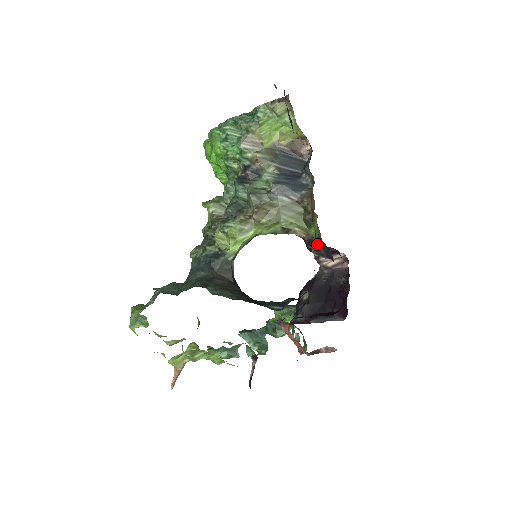
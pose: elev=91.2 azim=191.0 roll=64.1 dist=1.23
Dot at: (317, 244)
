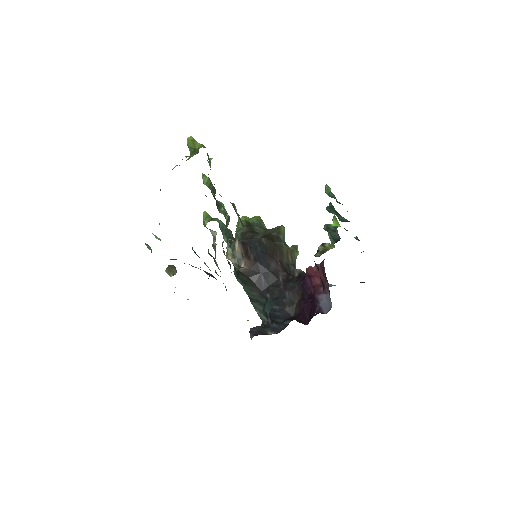
Dot at: occluded
